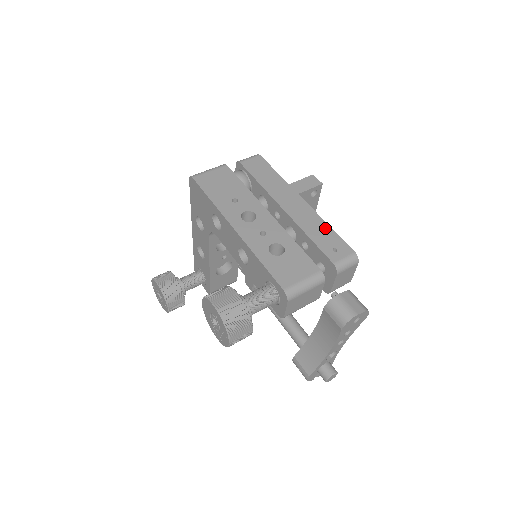
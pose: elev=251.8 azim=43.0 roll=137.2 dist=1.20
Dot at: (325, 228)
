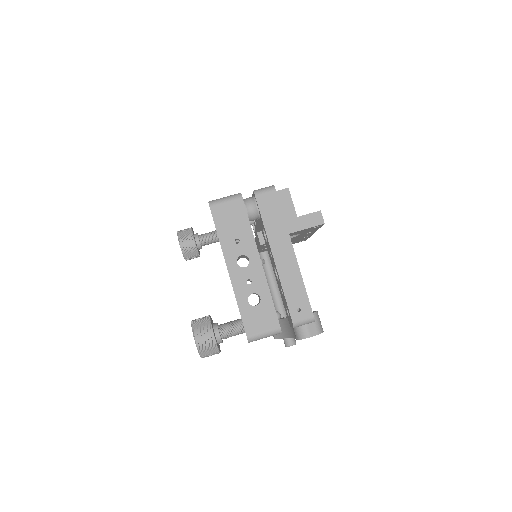
Dot at: (300, 287)
